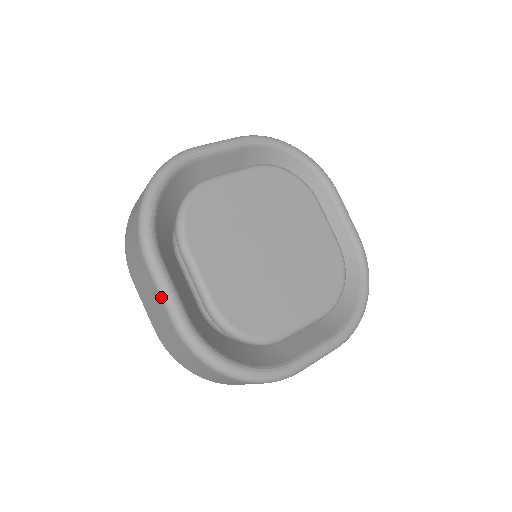
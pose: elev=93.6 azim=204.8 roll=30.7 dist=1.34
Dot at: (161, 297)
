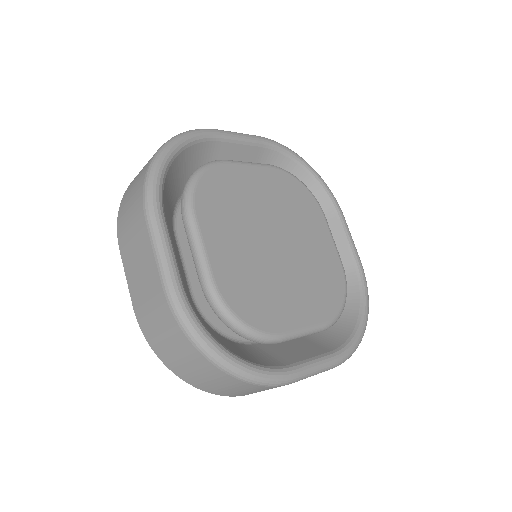
Dot at: (156, 256)
